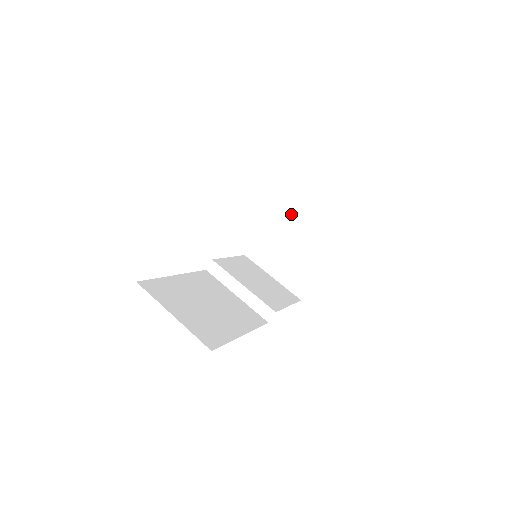
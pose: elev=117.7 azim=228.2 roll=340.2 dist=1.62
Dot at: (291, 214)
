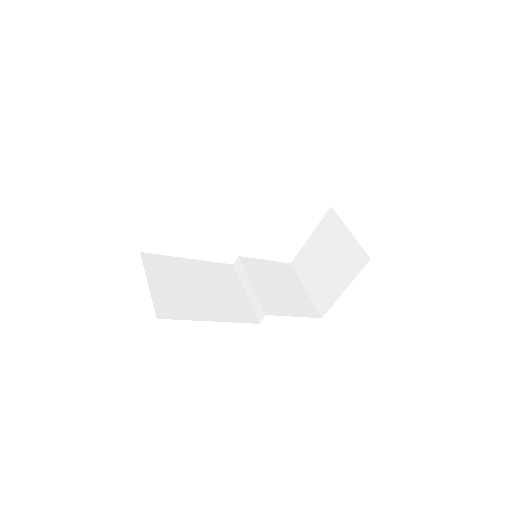
Dot at: (331, 229)
